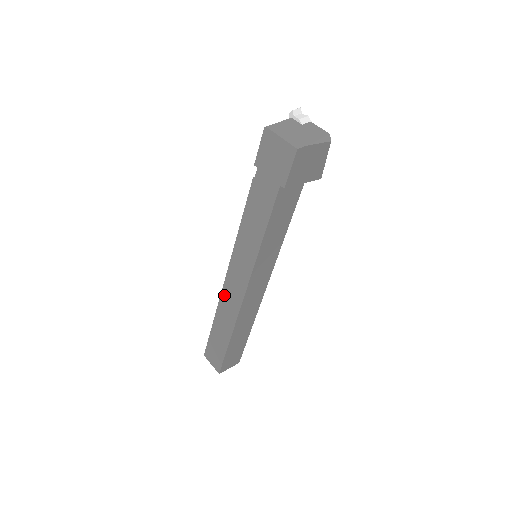
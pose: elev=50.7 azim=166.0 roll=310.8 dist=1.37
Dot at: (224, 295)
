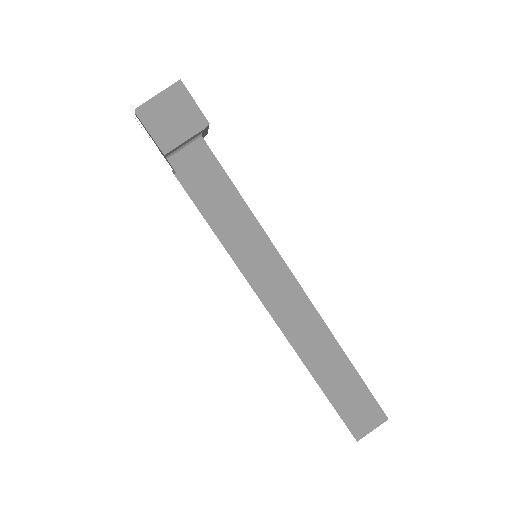
Dot at: (289, 330)
